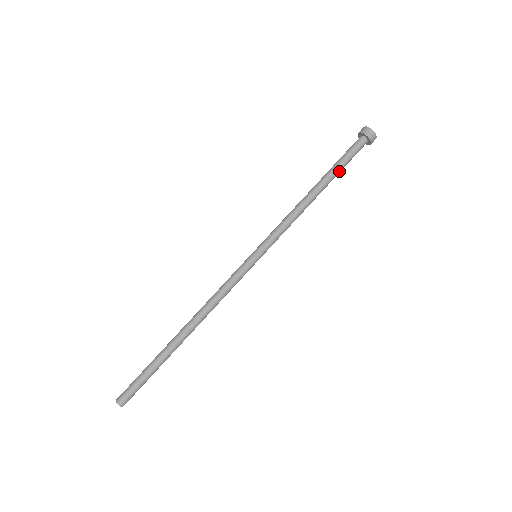
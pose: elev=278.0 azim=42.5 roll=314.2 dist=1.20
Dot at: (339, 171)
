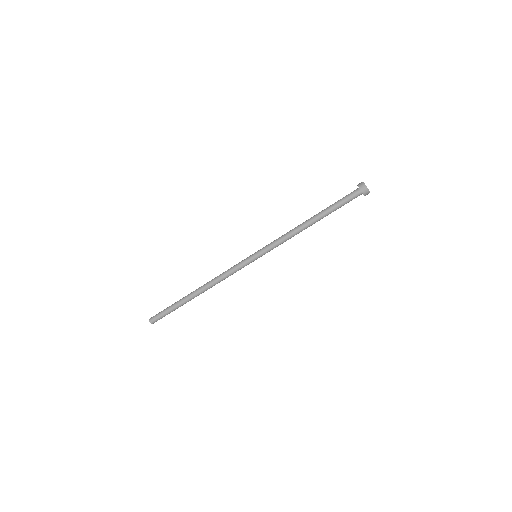
Dot at: (332, 211)
